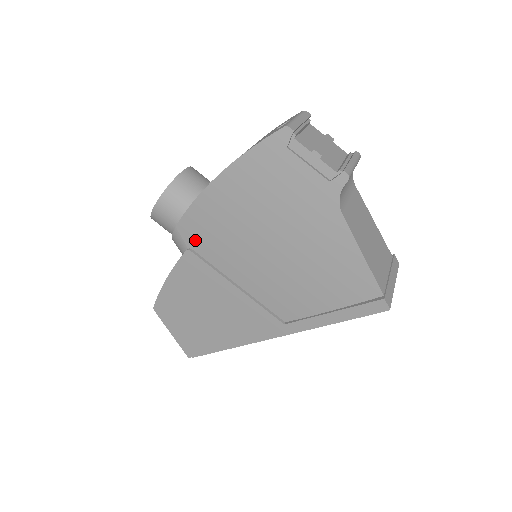
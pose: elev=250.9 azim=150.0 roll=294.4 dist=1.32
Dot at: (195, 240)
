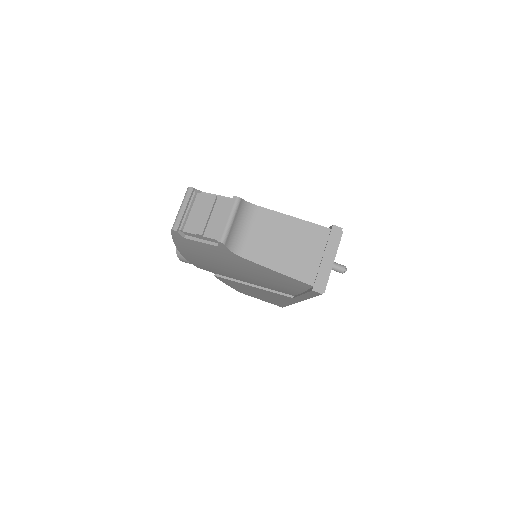
Dot at: (211, 271)
